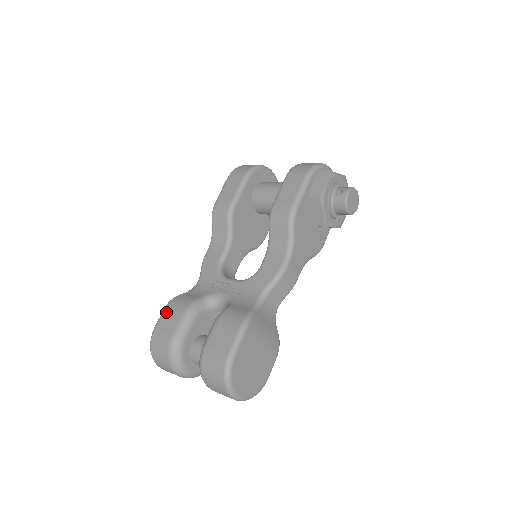
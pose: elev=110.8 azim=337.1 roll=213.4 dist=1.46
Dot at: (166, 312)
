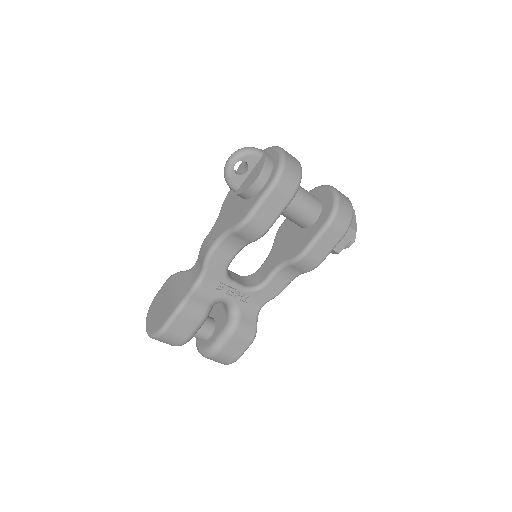
Dot at: (180, 319)
